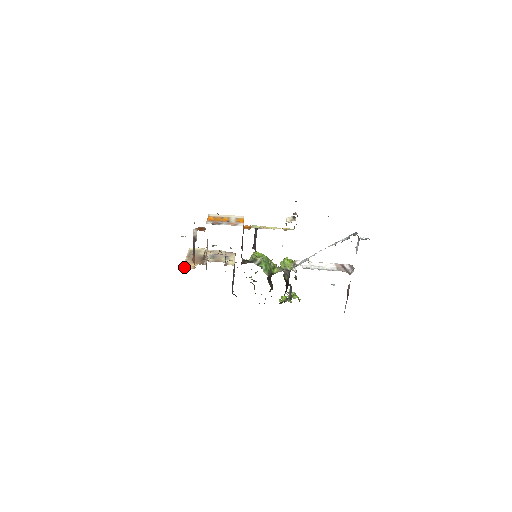
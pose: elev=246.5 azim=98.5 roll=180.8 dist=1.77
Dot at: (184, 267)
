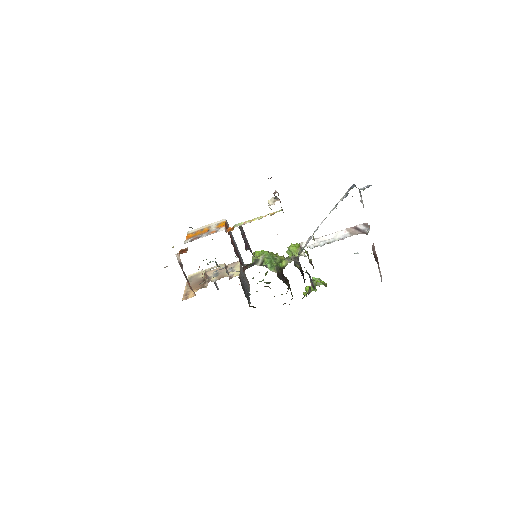
Dot at: (184, 299)
